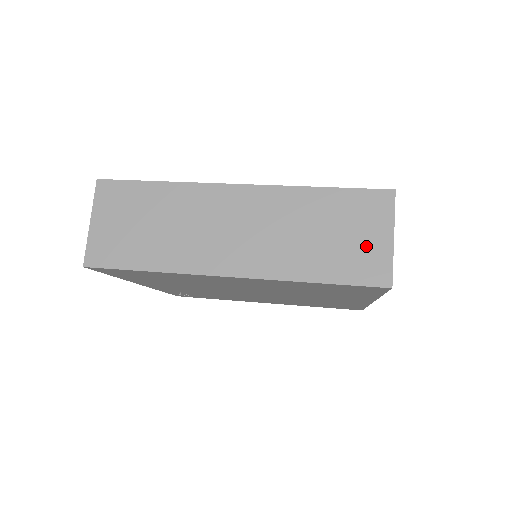
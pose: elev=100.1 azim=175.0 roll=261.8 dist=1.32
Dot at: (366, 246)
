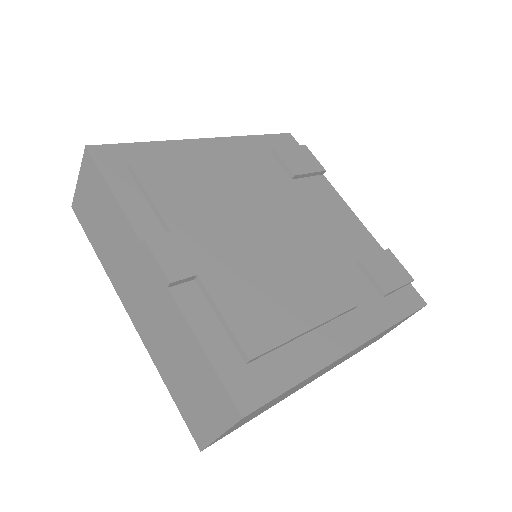
Dot at: occluded
